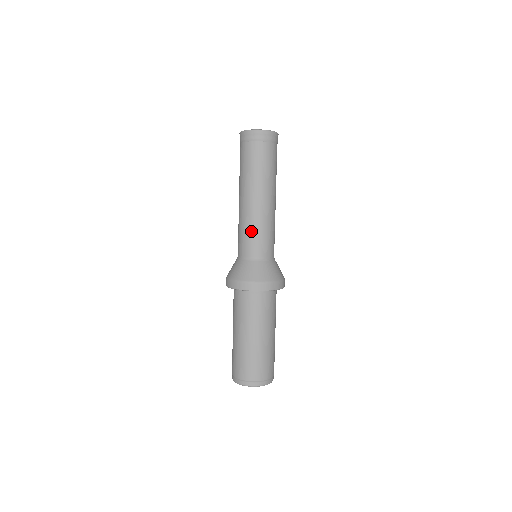
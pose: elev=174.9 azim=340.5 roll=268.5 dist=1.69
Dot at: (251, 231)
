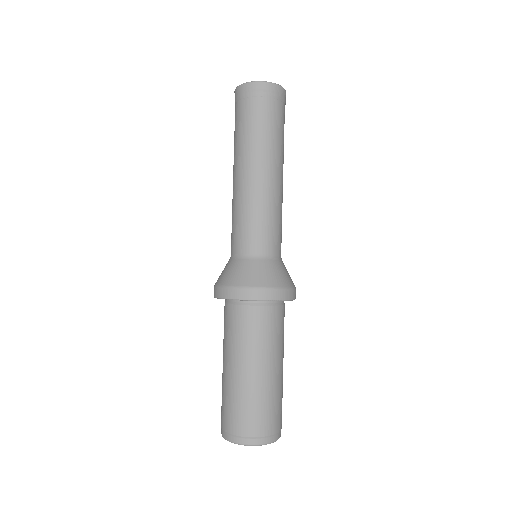
Dot at: (252, 217)
